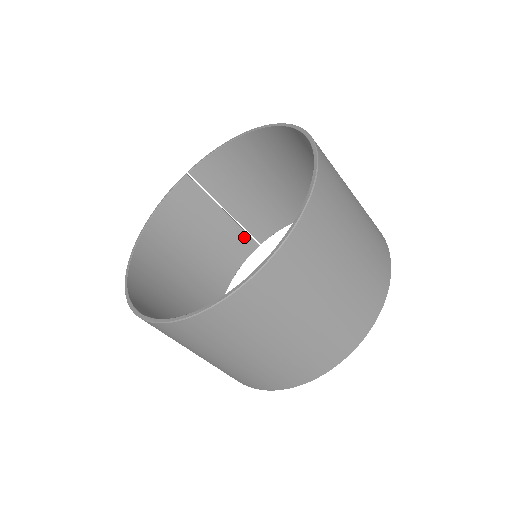
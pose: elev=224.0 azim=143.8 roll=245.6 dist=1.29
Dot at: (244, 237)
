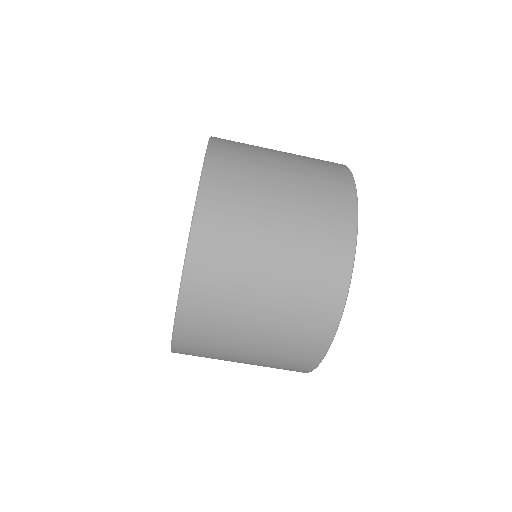
Dot at: occluded
